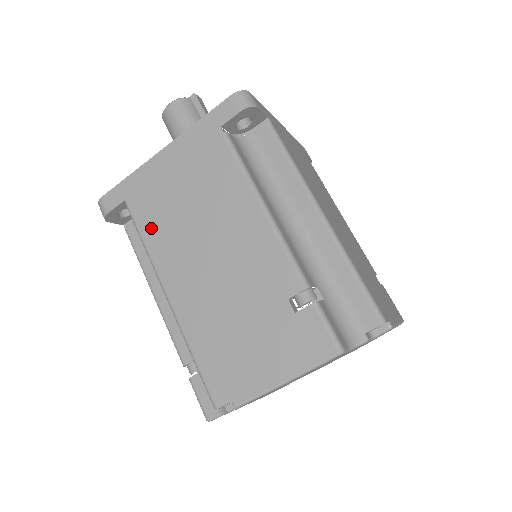
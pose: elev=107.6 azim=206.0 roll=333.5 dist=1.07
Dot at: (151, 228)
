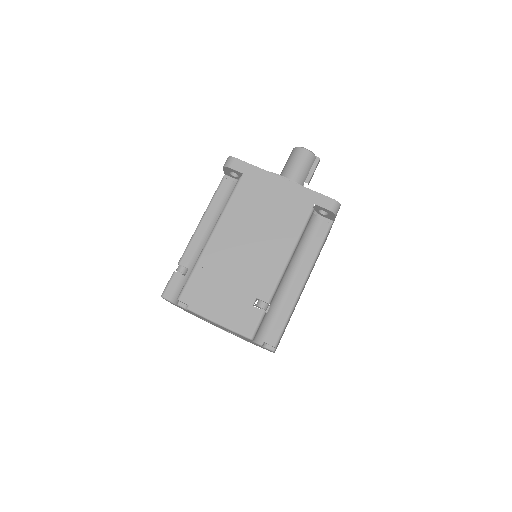
Dot at: (239, 200)
